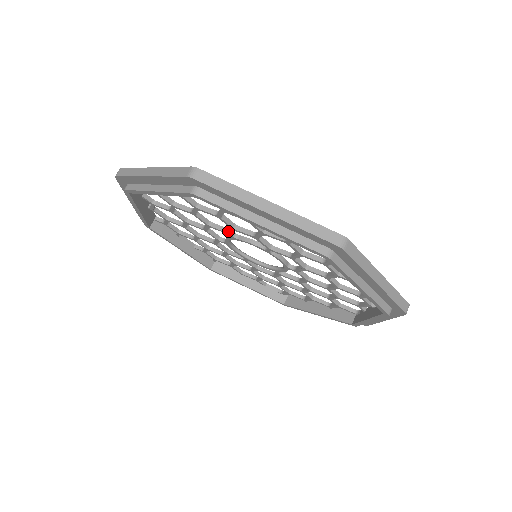
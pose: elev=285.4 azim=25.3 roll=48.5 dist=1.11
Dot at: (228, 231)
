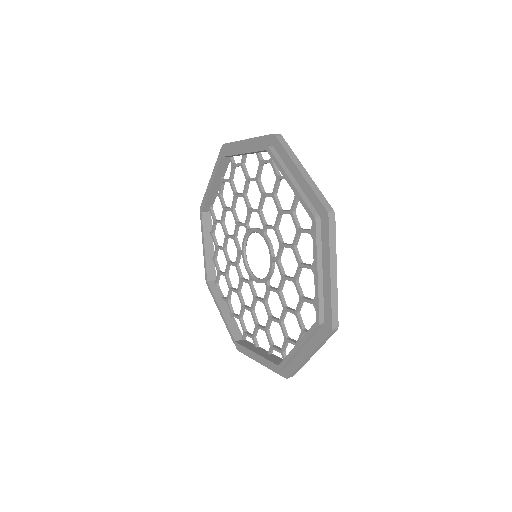
Dot at: occluded
